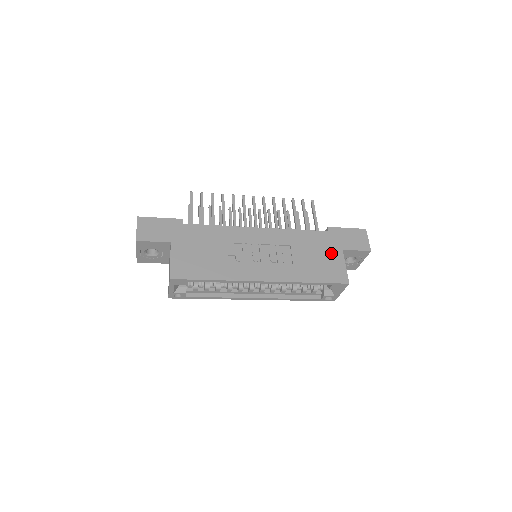
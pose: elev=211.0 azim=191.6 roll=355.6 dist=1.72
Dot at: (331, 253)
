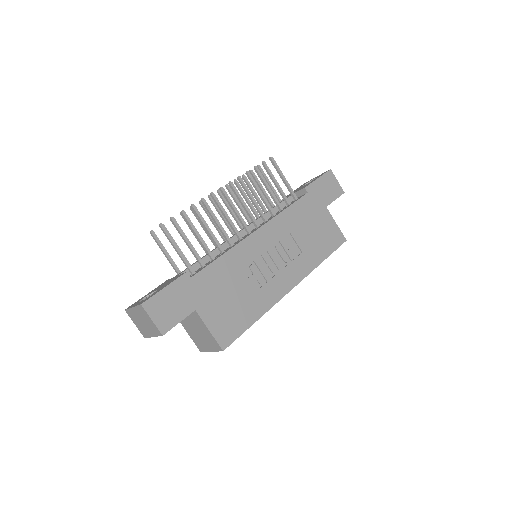
Dot at: (321, 217)
